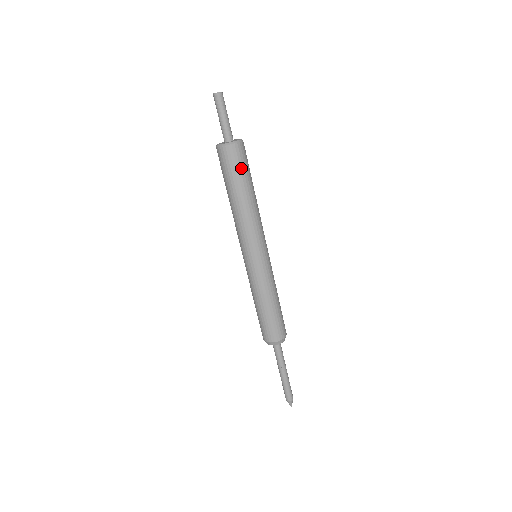
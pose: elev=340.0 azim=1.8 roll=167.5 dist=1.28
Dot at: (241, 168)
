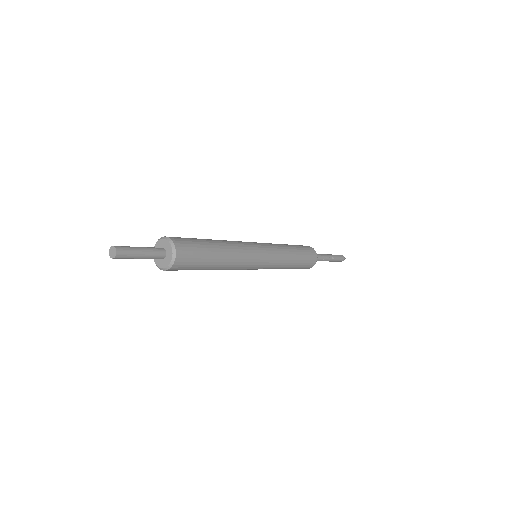
Dot at: (197, 250)
